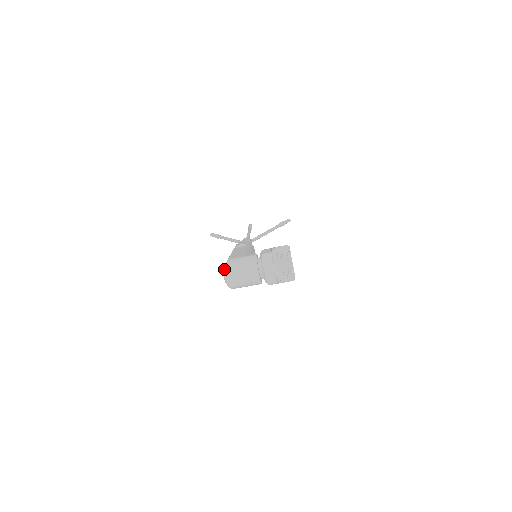
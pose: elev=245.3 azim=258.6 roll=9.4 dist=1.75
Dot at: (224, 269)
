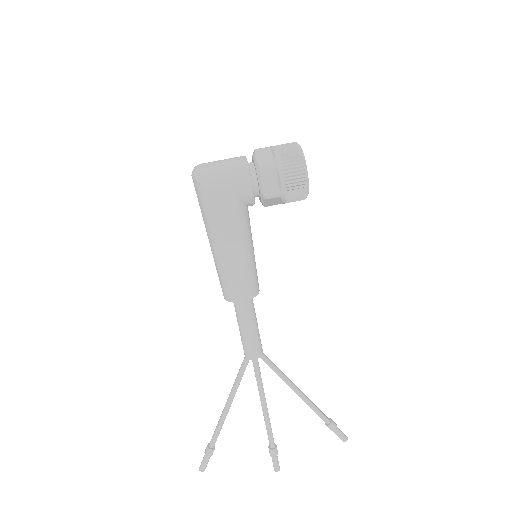
Dot at: occluded
